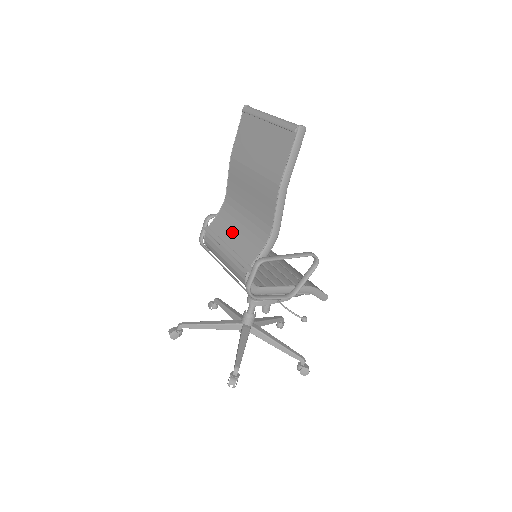
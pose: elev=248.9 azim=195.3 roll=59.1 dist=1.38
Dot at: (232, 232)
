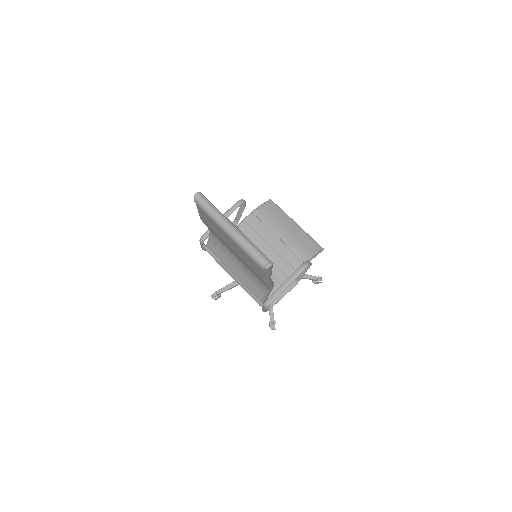
Dot at: (231, 265)
